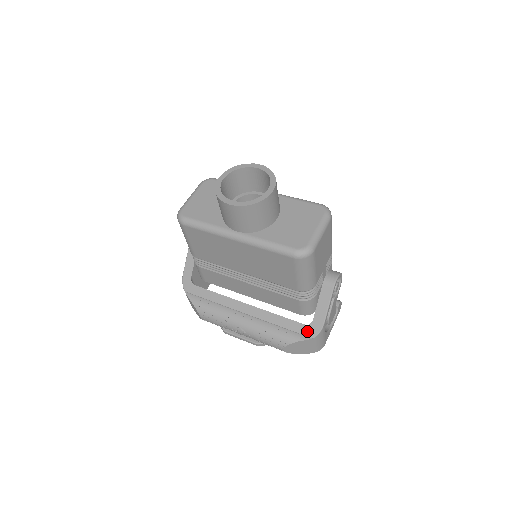
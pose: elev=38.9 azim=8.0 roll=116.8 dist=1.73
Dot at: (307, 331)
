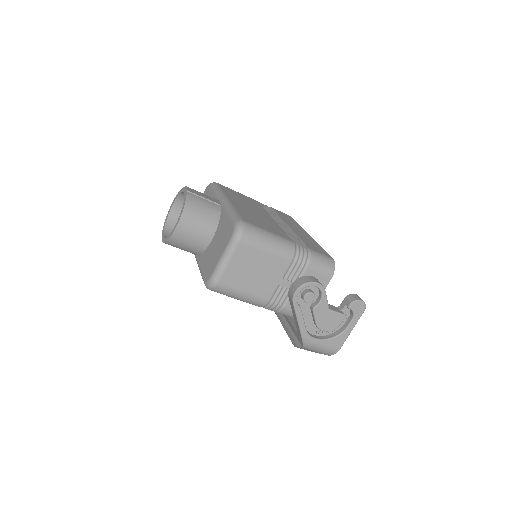
Dot at: (298, 338)
